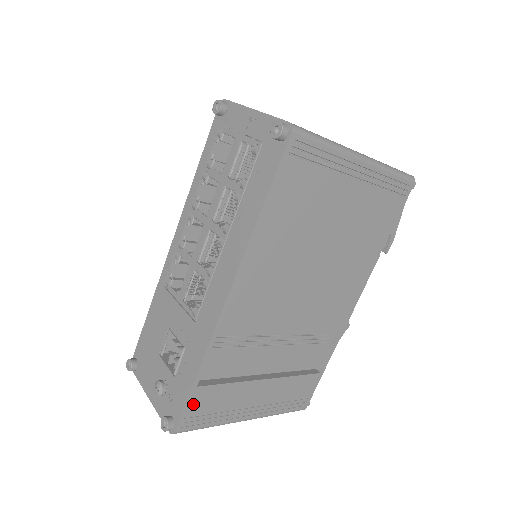
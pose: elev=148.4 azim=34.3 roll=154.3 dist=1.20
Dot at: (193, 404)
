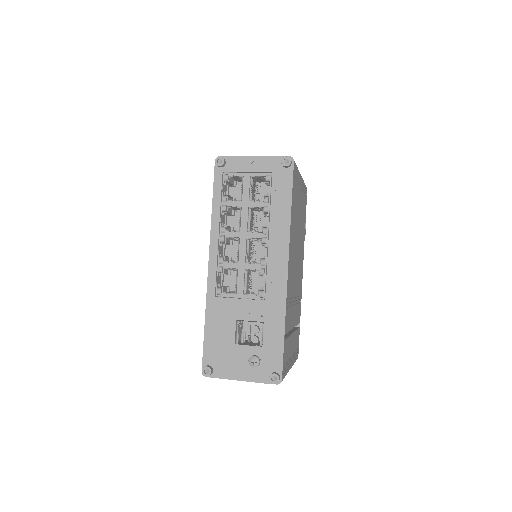
Dot at: (284, 355)
